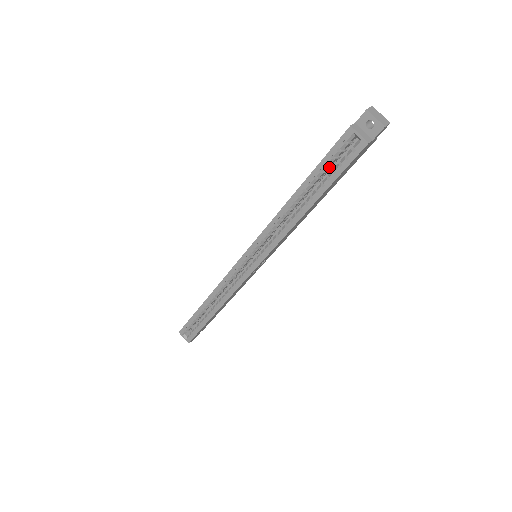
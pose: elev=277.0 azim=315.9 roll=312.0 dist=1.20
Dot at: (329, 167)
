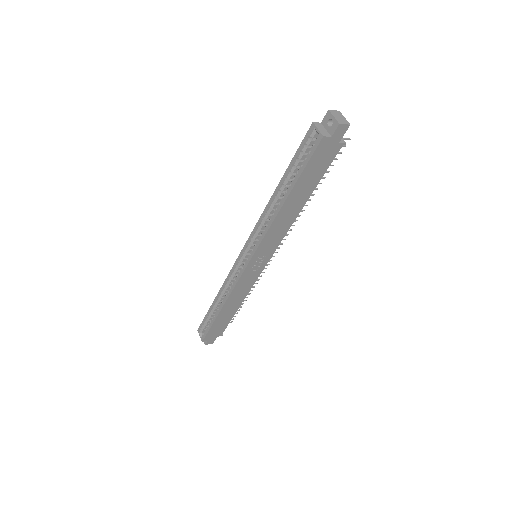
Dot at: occluded
